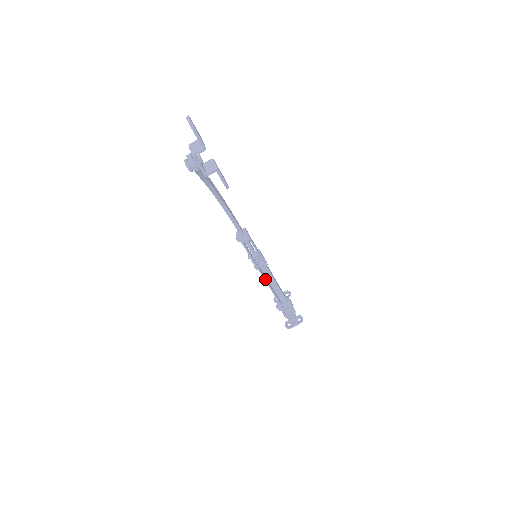
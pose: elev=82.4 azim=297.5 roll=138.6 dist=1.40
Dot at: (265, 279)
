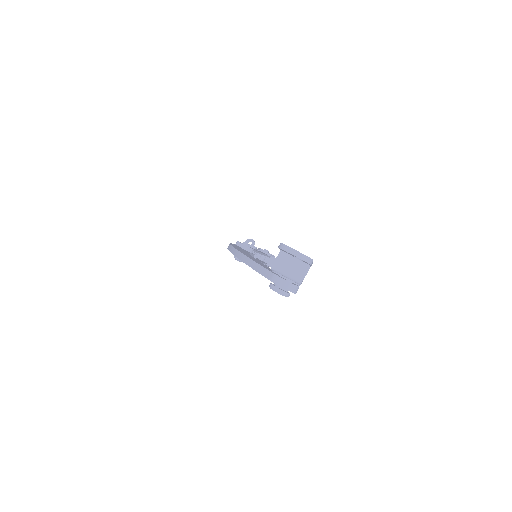
Dot at: occluded
